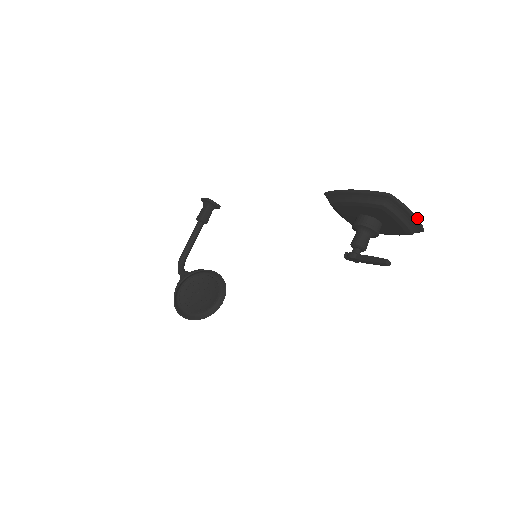
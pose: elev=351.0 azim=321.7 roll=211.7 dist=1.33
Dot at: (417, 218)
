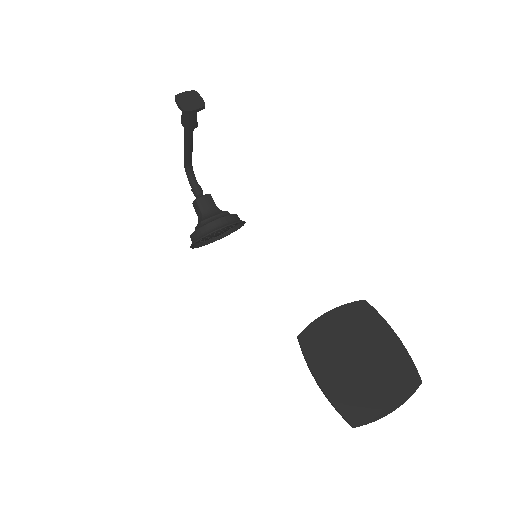
Dot at: (402, 404)
